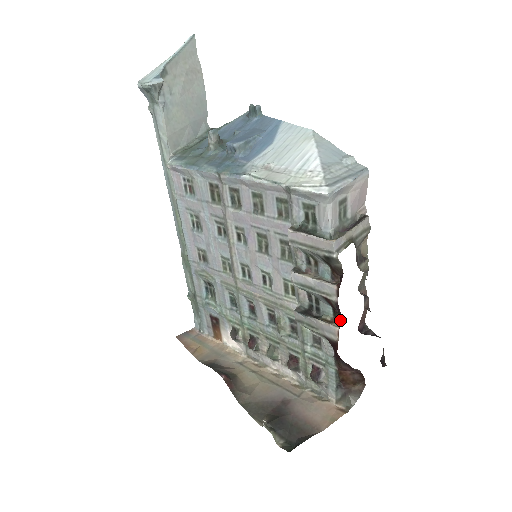
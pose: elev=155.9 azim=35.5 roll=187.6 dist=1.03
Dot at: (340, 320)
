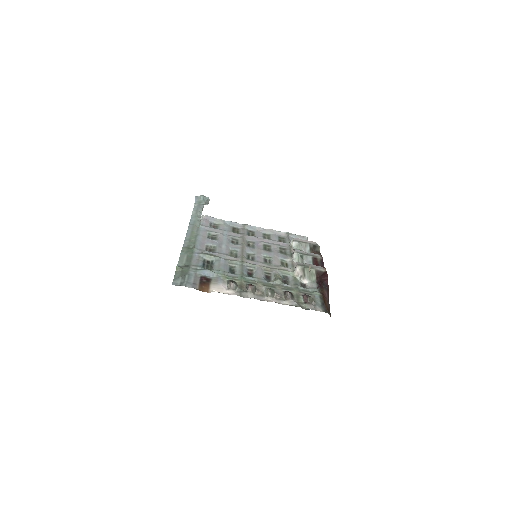
Dot at: occluded
